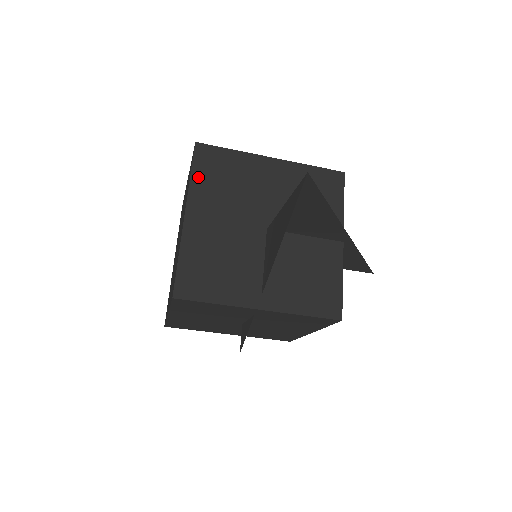
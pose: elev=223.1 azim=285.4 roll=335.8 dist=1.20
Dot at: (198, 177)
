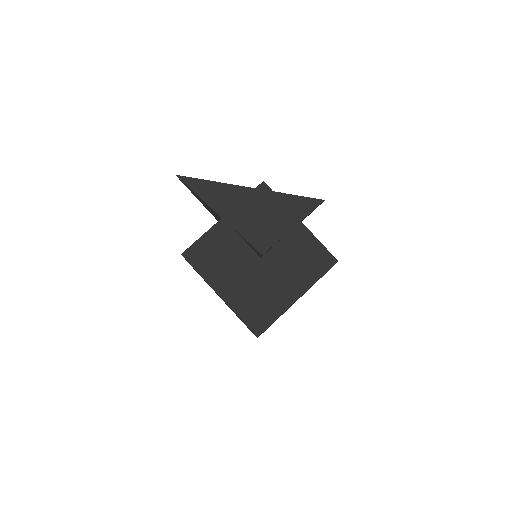
Dot at: occluded
